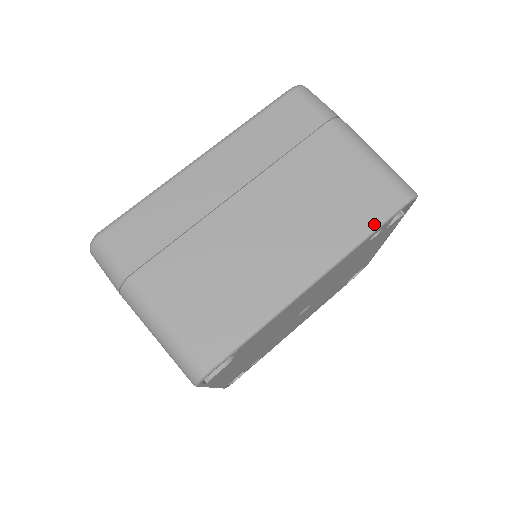
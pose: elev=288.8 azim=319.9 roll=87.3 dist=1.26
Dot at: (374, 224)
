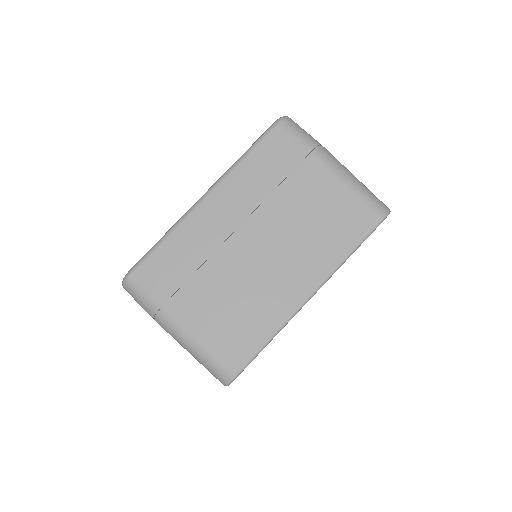
Dot at: (356, 243)
